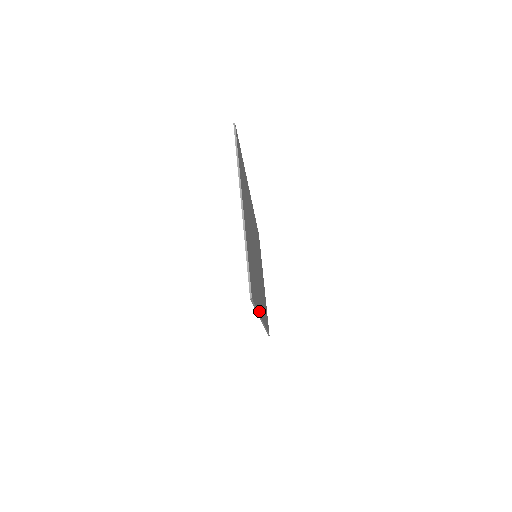
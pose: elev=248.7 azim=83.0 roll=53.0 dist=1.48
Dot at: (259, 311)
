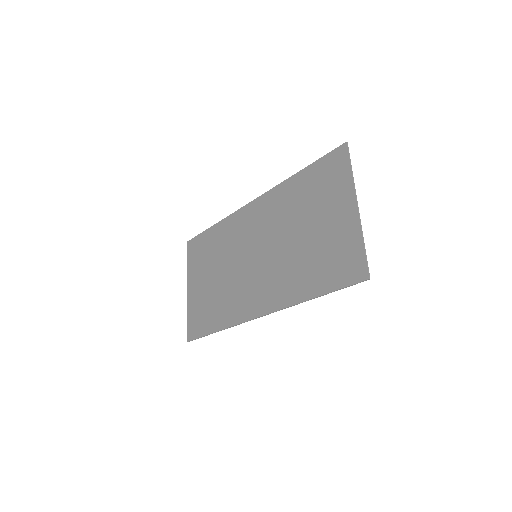
Dot at: (298, 300)
